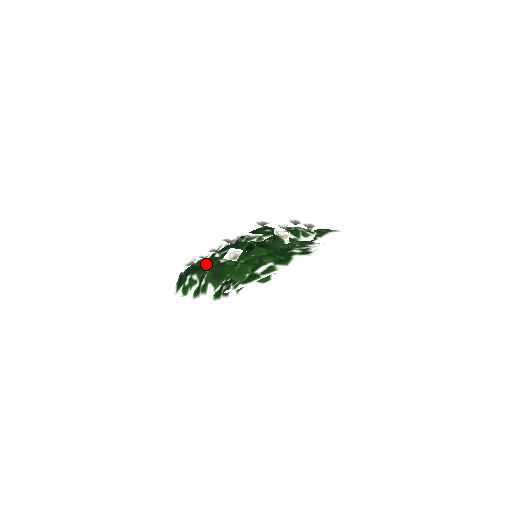
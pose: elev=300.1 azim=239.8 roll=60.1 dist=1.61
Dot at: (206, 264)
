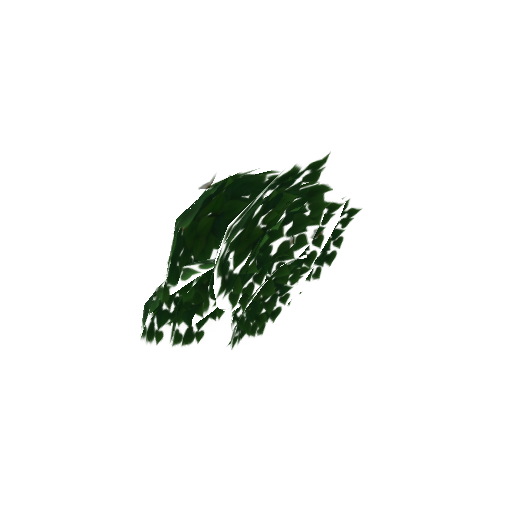
Dot at: occluded
